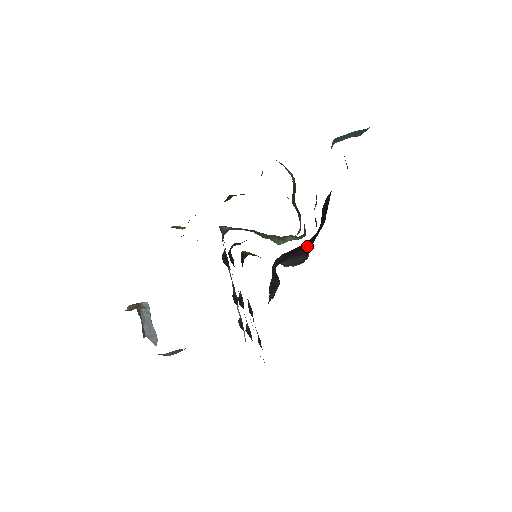
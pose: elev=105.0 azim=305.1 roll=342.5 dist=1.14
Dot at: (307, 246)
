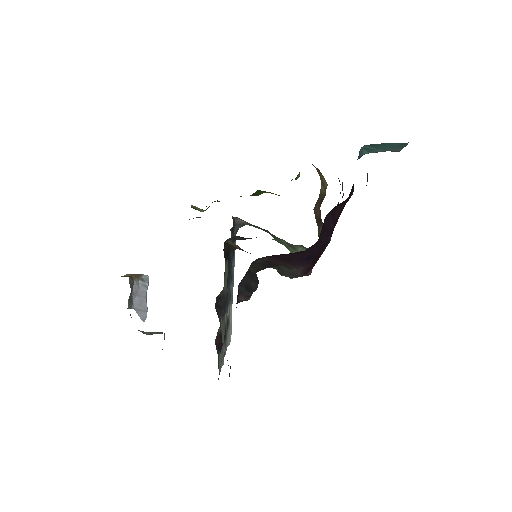
Dot at: (304, 257)
